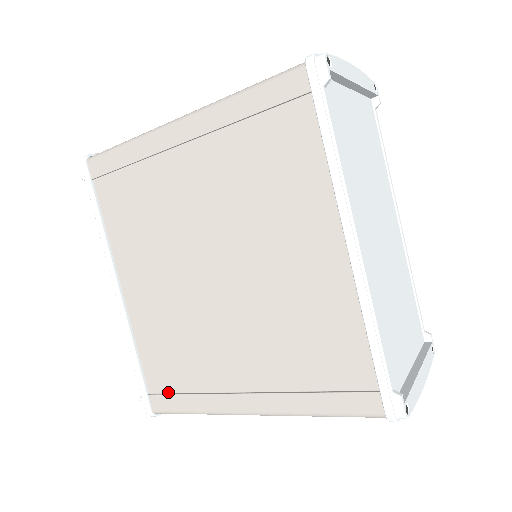
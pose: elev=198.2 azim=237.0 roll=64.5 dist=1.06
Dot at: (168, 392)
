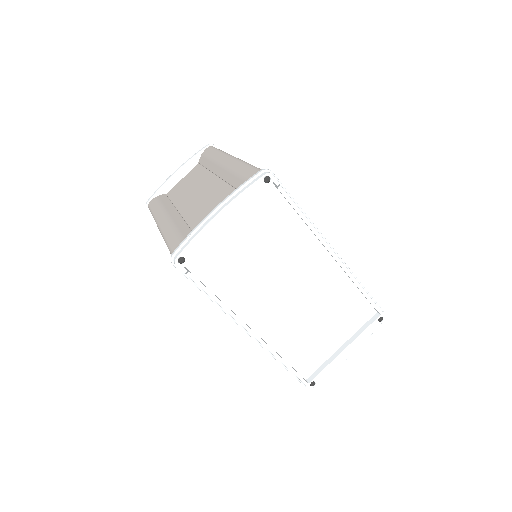
Dot at: occluded
